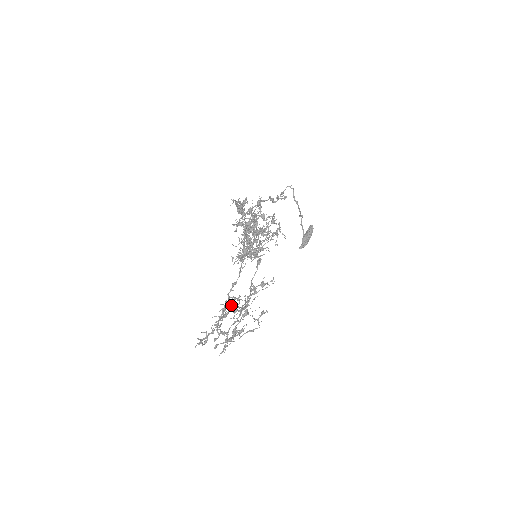
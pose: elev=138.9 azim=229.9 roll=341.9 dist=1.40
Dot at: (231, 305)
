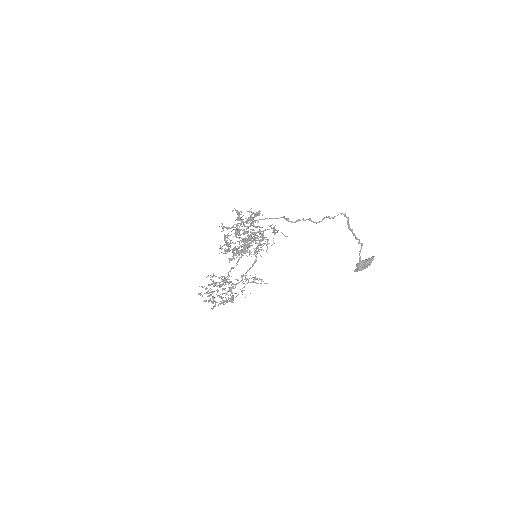
Dot at: (226, 281)
